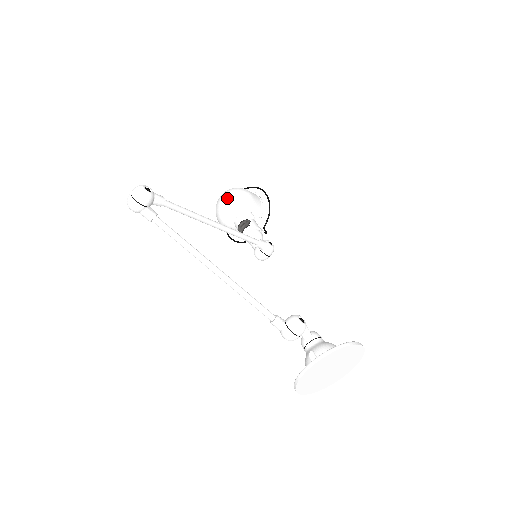
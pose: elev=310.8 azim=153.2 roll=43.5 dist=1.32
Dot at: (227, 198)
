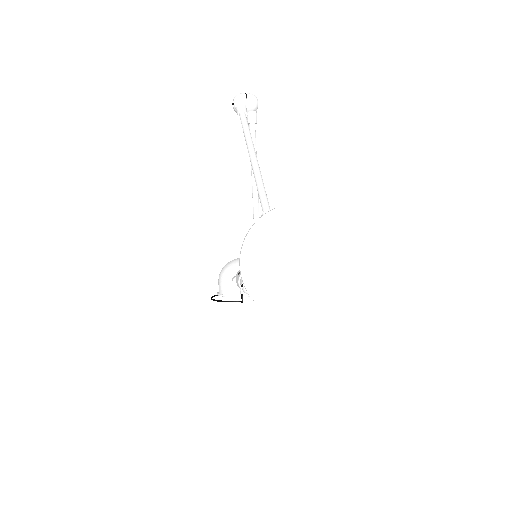
Dot at: occluded
